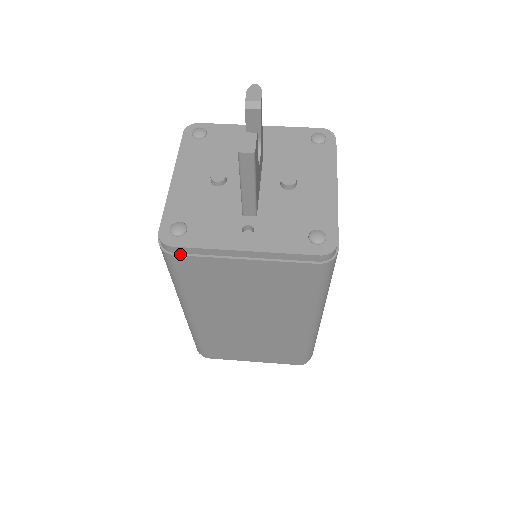
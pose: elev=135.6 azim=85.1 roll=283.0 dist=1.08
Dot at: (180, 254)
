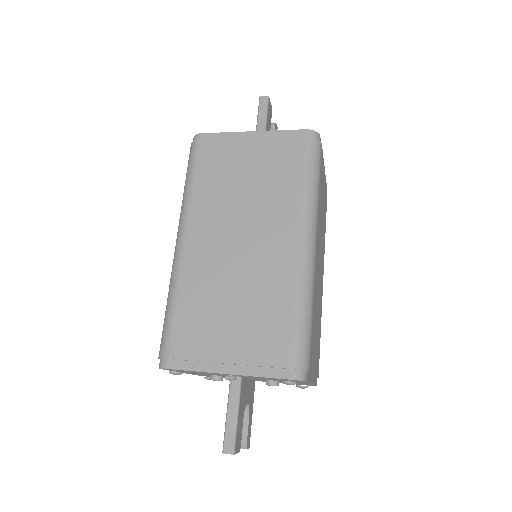
Dot at: (205, 140)
